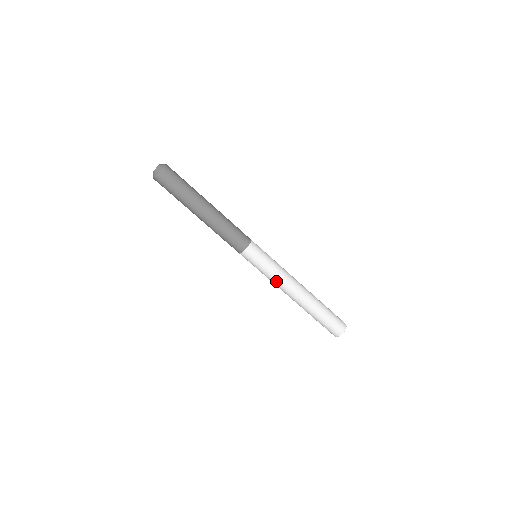
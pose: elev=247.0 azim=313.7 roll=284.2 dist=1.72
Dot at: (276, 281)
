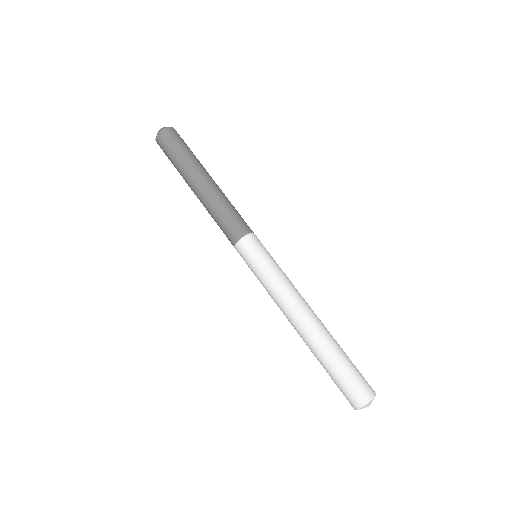
Dot at: (280, 288)
